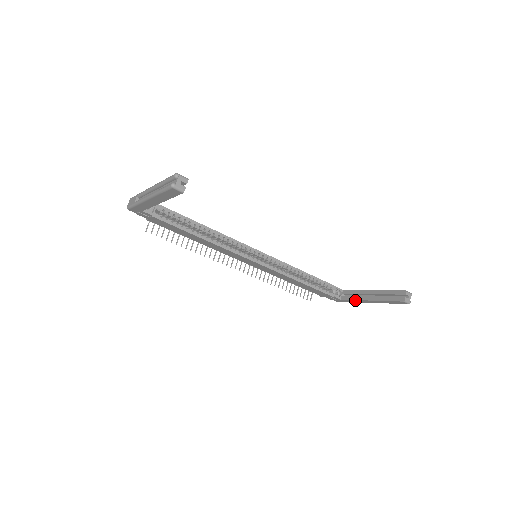
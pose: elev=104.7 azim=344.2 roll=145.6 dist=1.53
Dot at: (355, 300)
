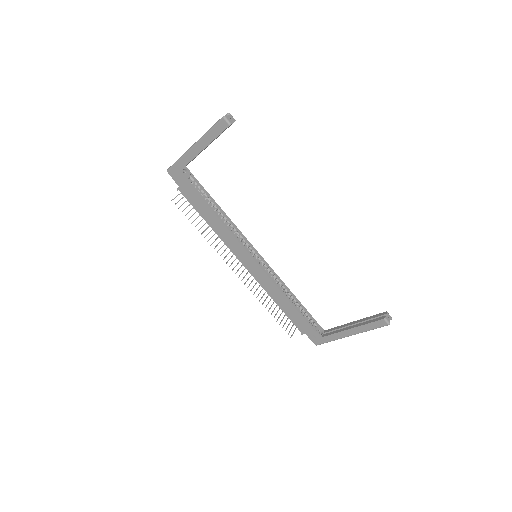
Dot at: (336, 334)
